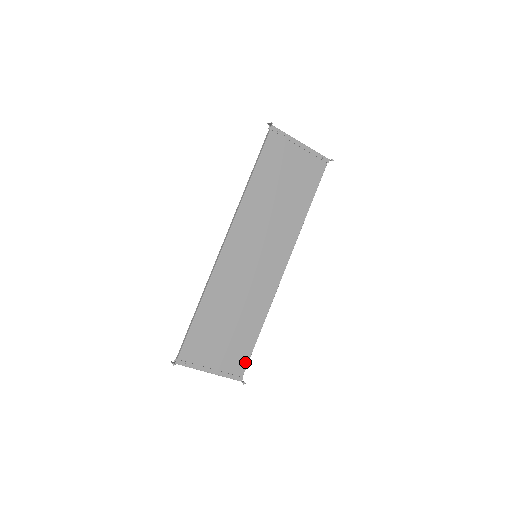
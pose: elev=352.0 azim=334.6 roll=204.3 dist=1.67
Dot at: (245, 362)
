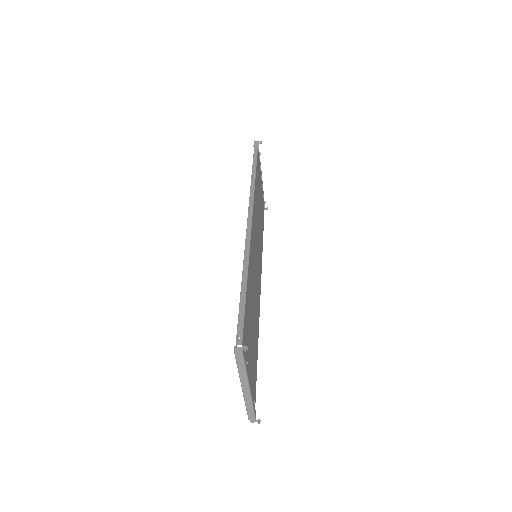
Dot at: (255, 390)
